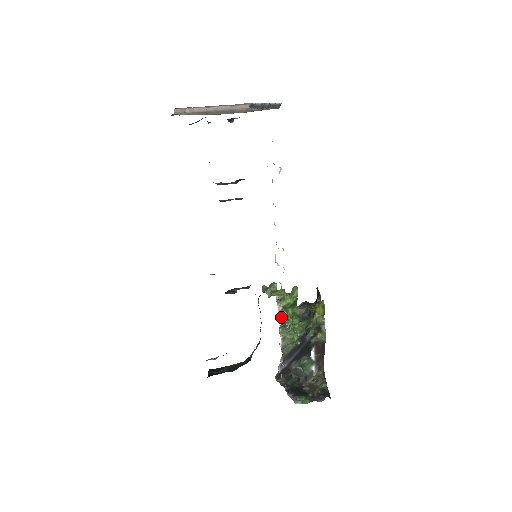
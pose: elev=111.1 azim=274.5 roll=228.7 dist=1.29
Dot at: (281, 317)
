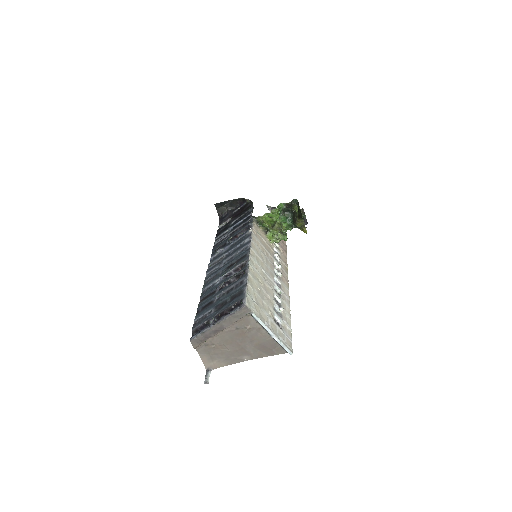
Dot at: (276, 243)
